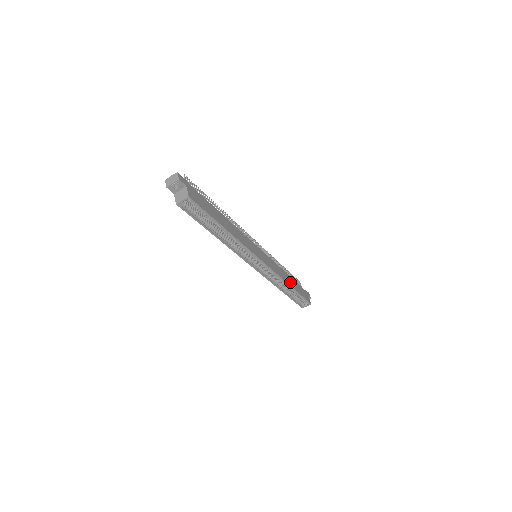
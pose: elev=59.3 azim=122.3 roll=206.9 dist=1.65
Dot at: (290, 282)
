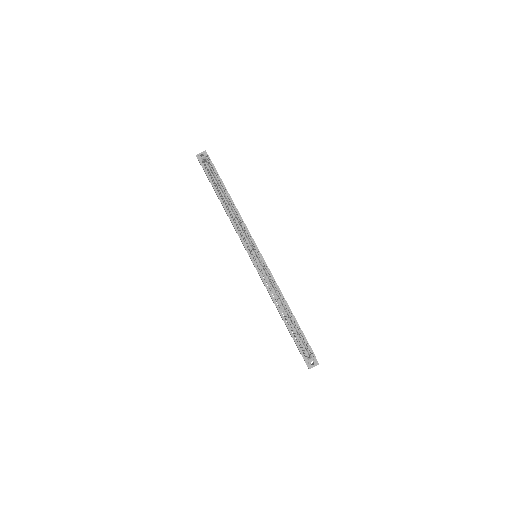
Dot at: occluded
